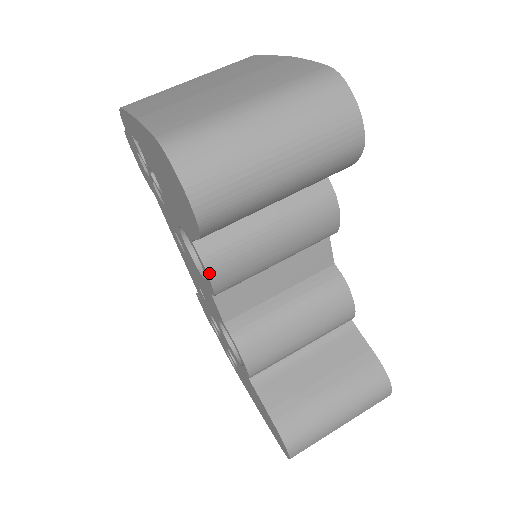
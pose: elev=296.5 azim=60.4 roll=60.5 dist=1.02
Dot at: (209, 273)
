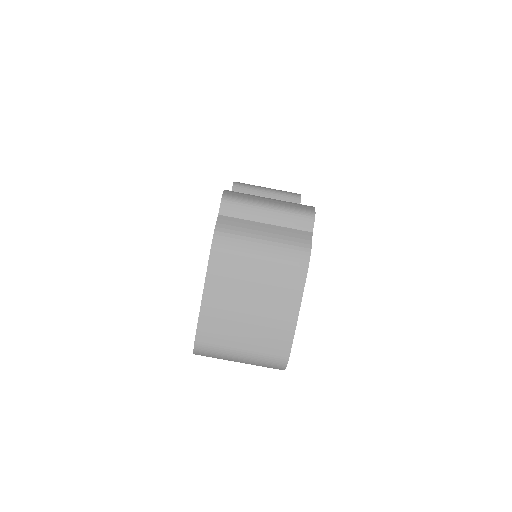
Dot at: occluded
